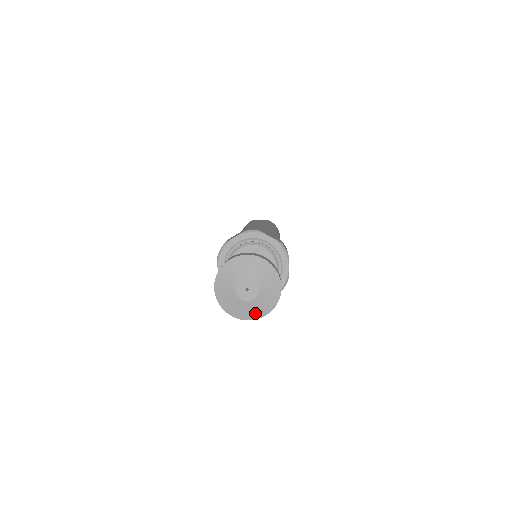
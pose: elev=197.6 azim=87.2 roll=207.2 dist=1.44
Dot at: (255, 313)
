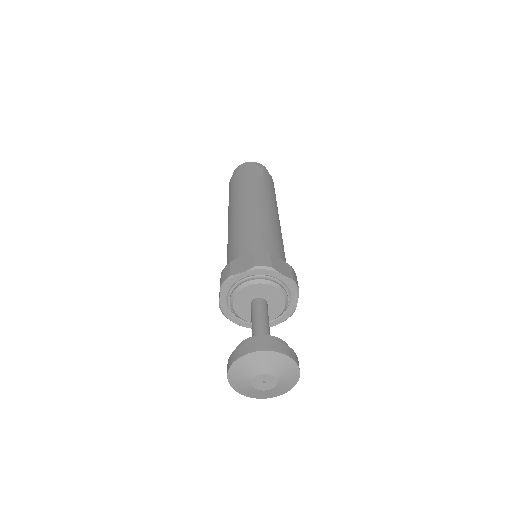
Dot at: (268, 395)
